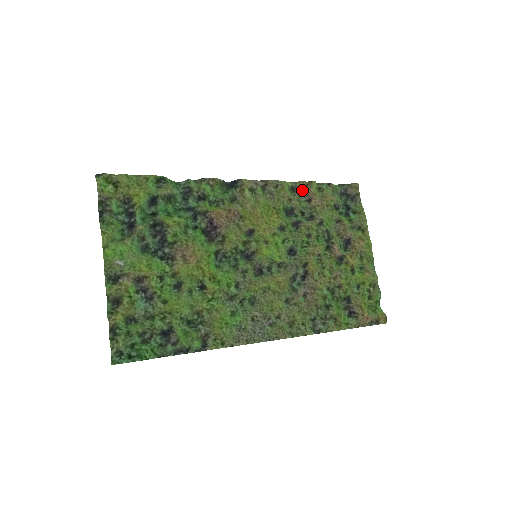
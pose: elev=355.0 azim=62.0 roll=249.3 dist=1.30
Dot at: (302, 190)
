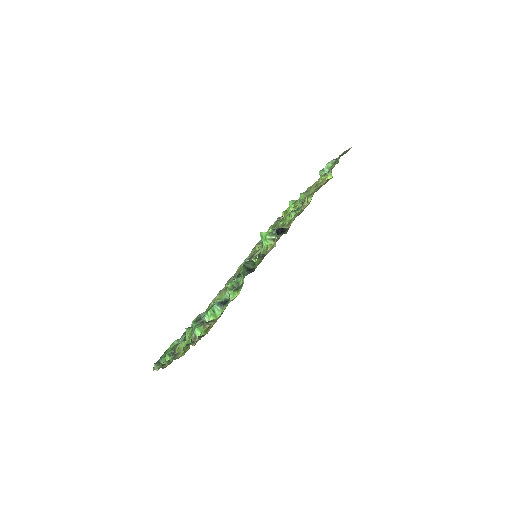
Dot at: occluded
